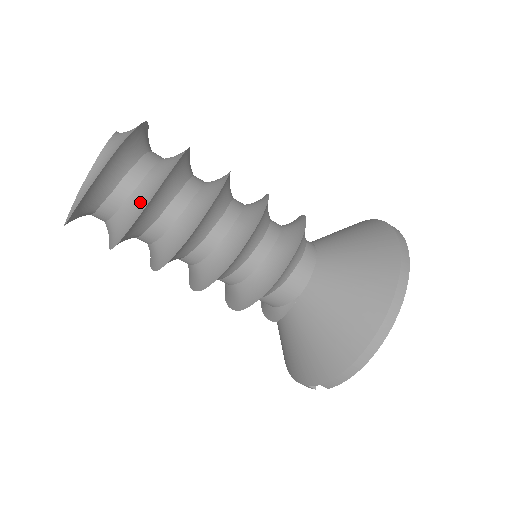
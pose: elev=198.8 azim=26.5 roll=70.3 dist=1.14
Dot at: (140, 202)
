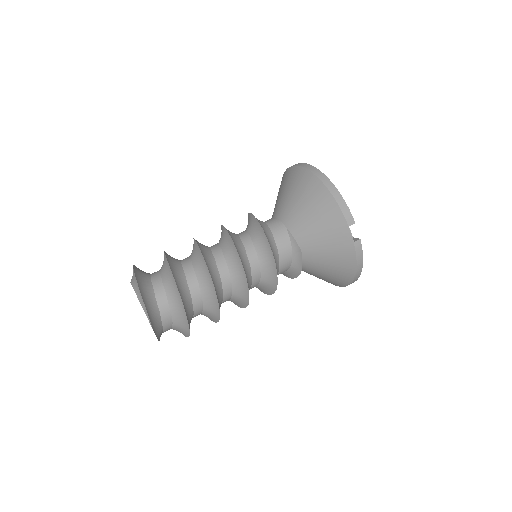
Dot at: (167, 272)
